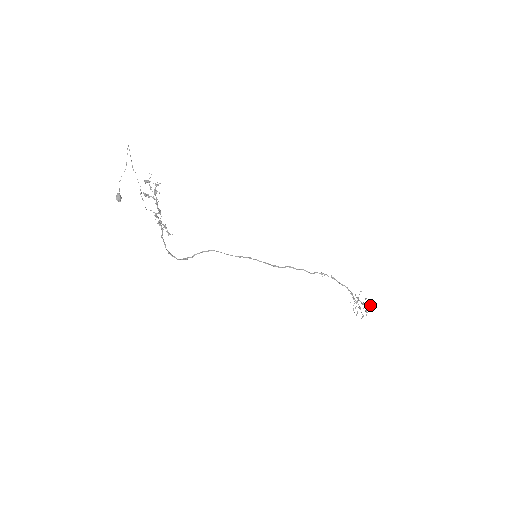
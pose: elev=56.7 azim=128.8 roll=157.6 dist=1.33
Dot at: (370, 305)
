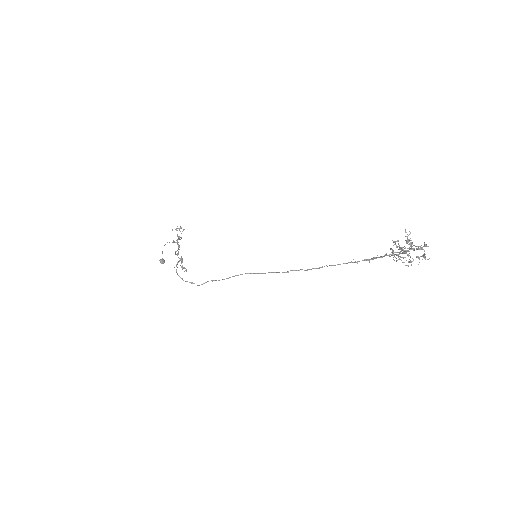
Dot at: (424, 246)
